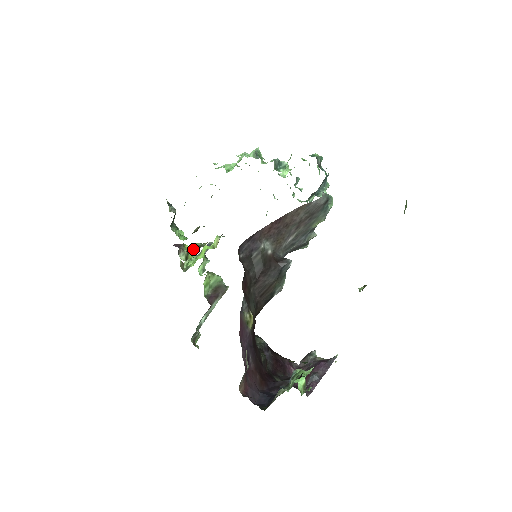
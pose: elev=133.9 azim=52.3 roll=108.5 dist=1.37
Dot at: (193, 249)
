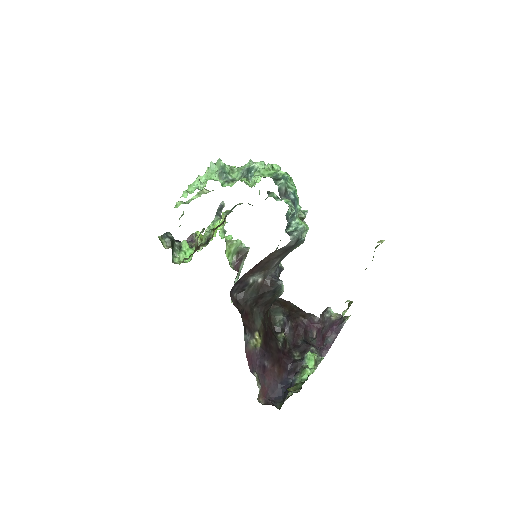
Dot at: (204, 238)
